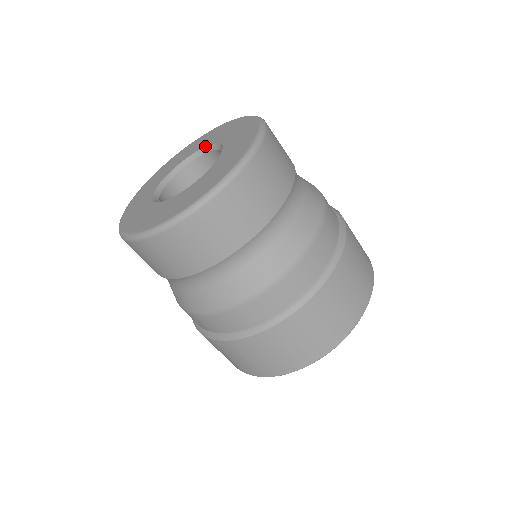
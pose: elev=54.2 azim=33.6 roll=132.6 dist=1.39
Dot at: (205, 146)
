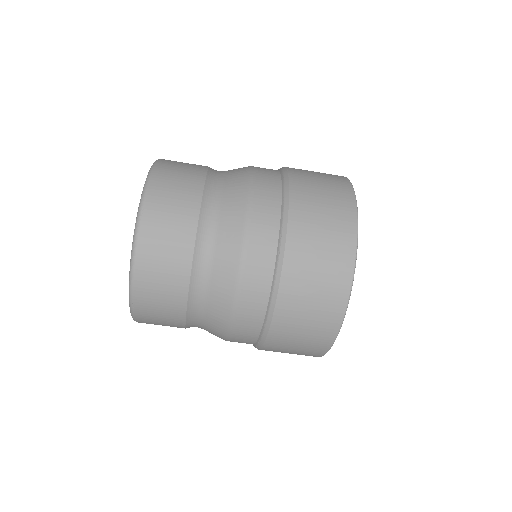
Dot at: occluded
